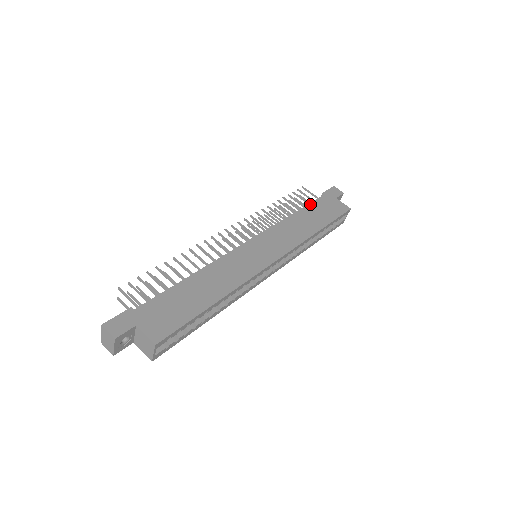
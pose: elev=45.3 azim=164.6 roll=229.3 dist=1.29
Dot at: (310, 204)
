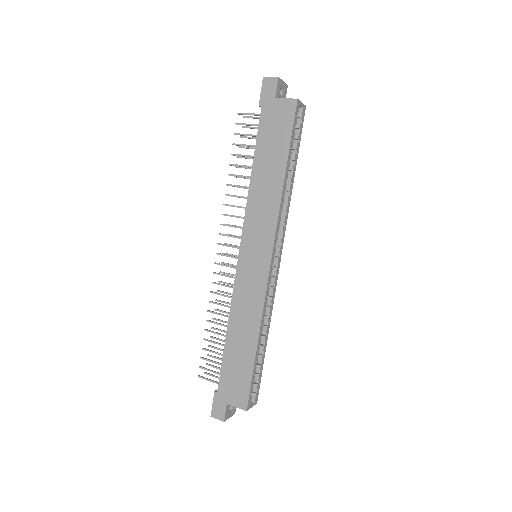
Dot at: (257, 142)
